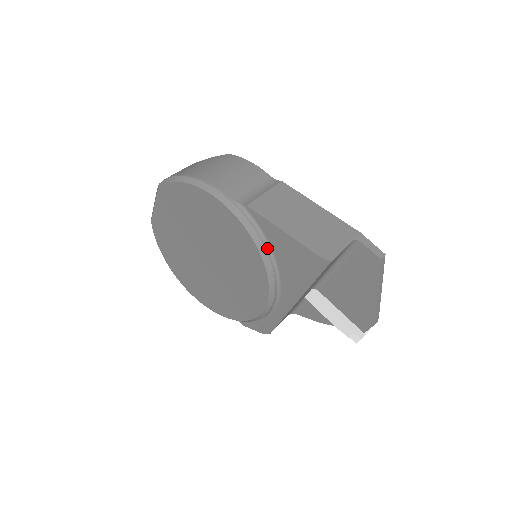
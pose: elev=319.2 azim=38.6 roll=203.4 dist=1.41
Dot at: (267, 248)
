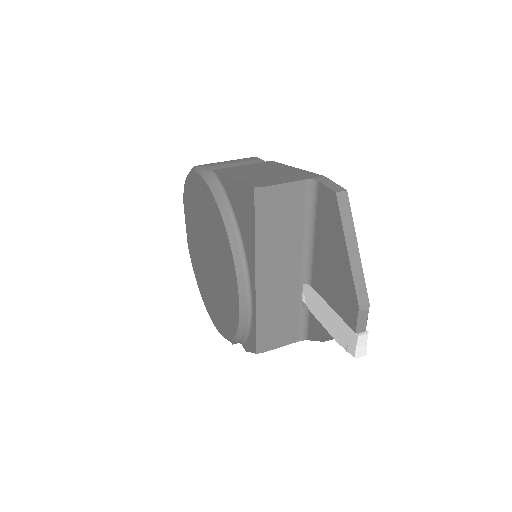
Dot at: (229, 210)
